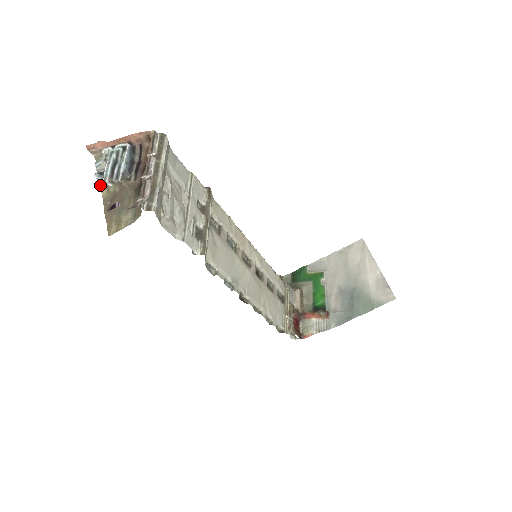
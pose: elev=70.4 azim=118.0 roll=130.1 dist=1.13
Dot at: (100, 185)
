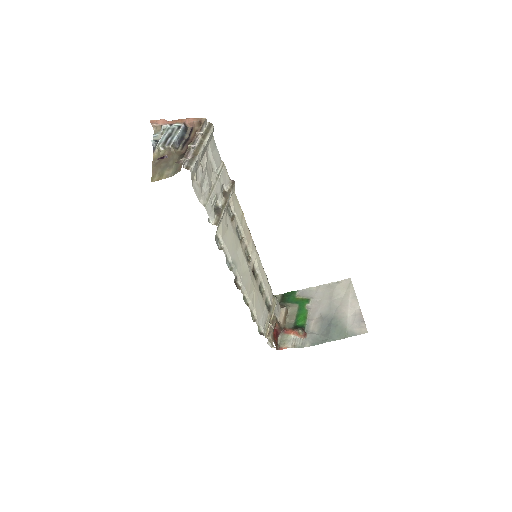
Dot at: (153, 149)
